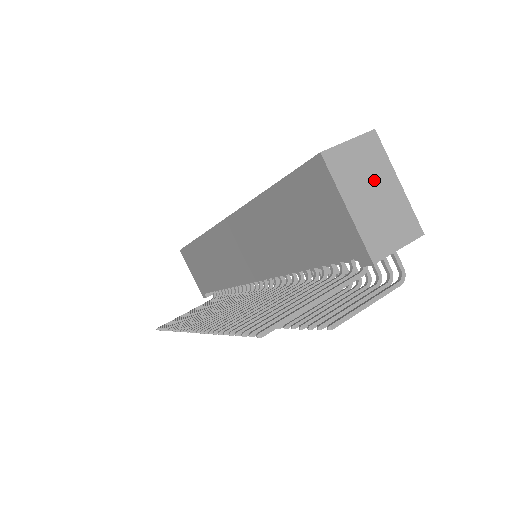
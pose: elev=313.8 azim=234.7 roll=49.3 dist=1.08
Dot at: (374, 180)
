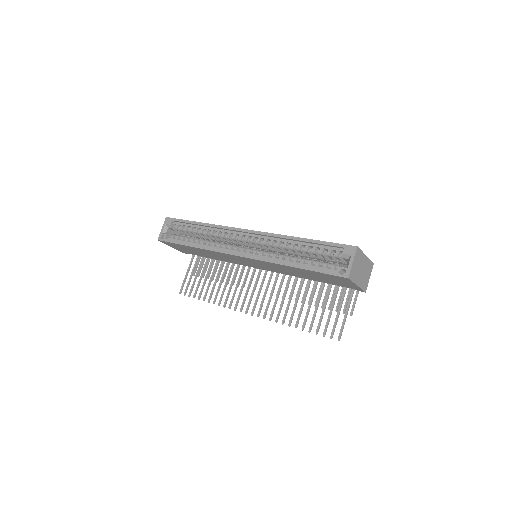
Dot at: (361, 265)
